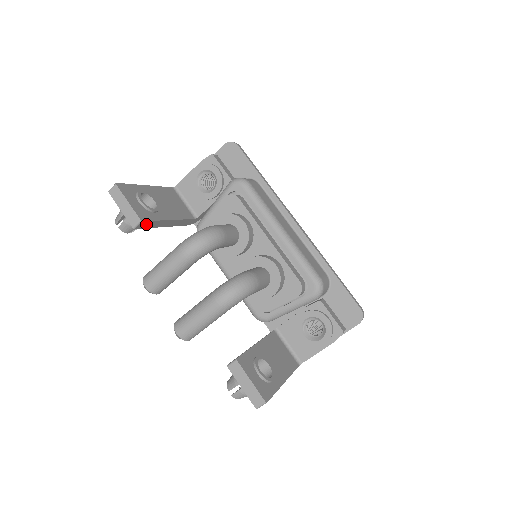
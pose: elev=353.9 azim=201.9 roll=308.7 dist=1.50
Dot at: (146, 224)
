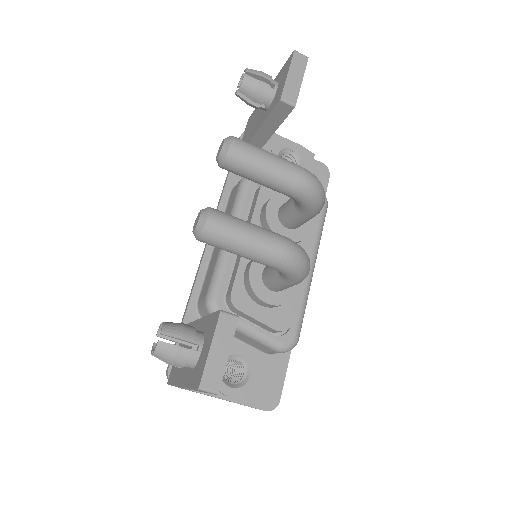
Dot at: (281, 112)
